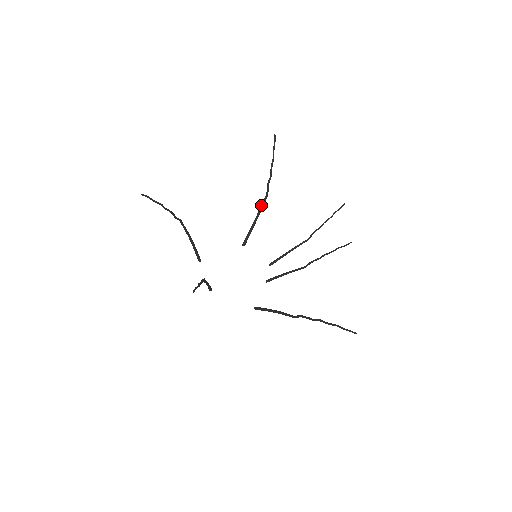
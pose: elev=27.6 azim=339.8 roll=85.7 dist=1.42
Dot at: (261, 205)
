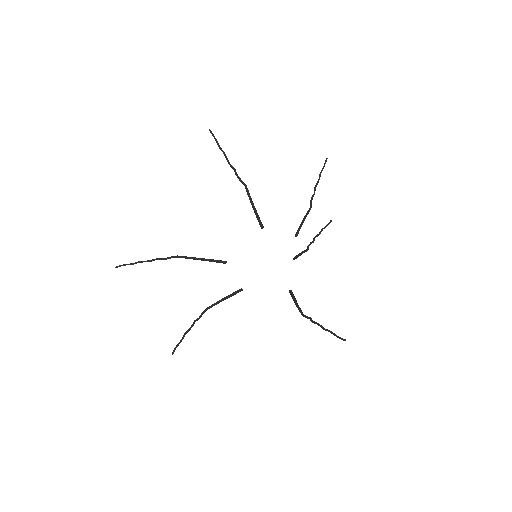
Dot at: (247, 194)
